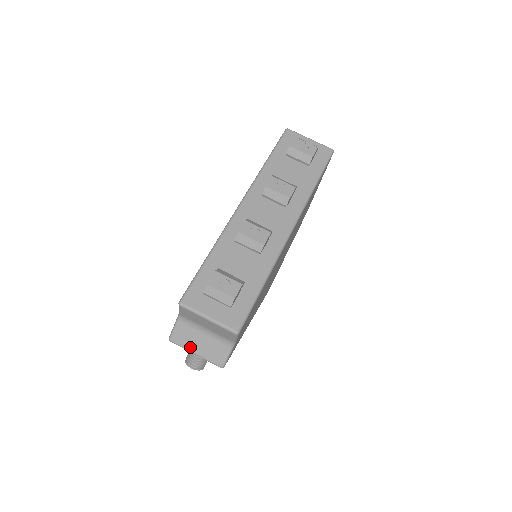
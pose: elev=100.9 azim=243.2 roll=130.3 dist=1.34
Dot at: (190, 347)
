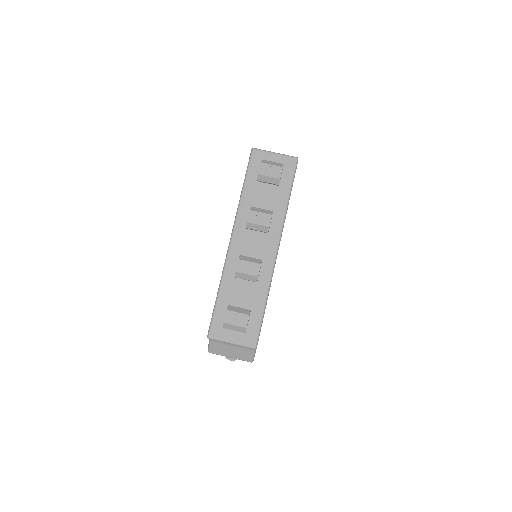
Dot at: (225, 354)
